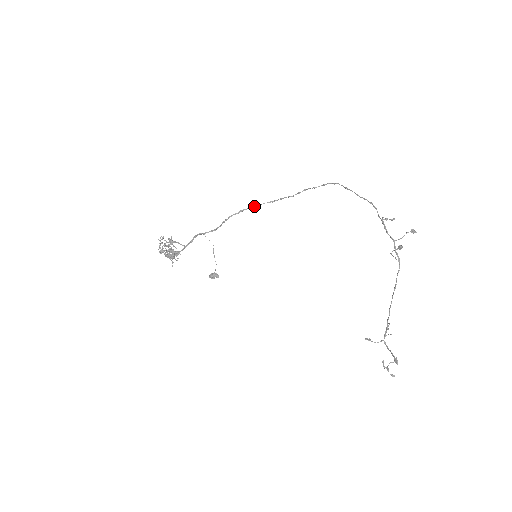
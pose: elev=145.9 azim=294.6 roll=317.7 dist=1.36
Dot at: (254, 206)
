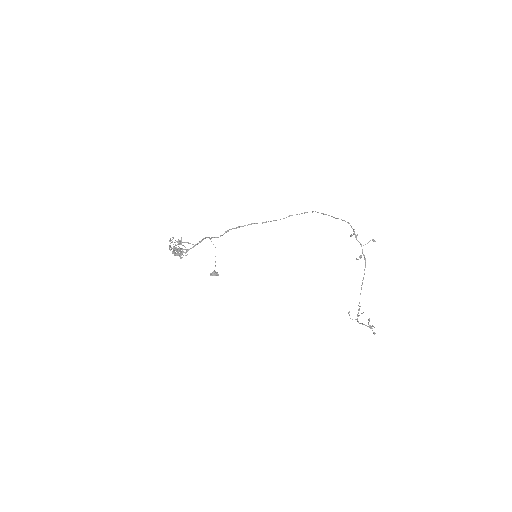
Dot at: (249, 224)
